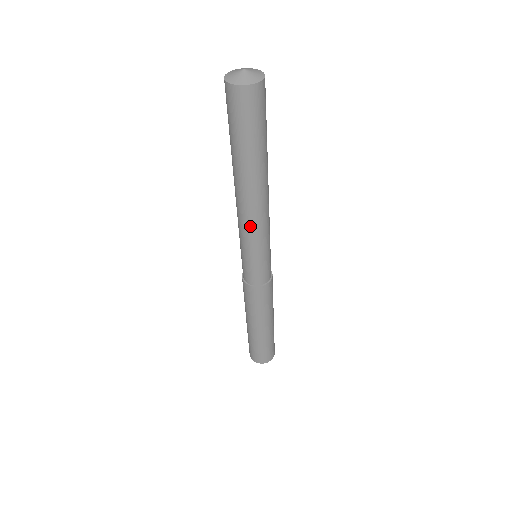
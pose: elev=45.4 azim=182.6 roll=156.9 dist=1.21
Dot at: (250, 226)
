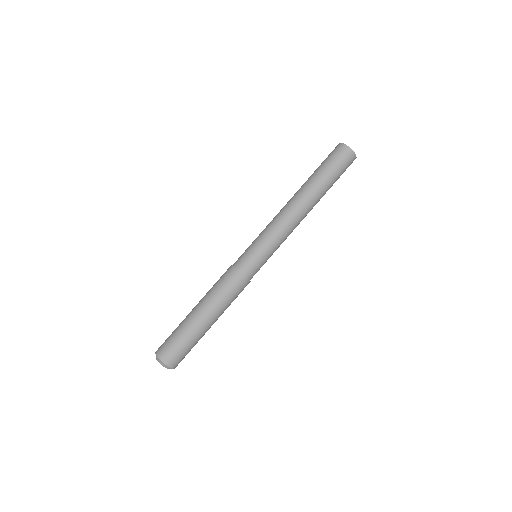
Dot at: (276, 218)
